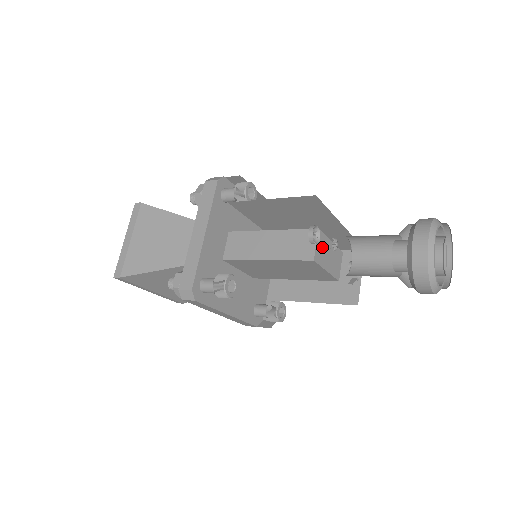
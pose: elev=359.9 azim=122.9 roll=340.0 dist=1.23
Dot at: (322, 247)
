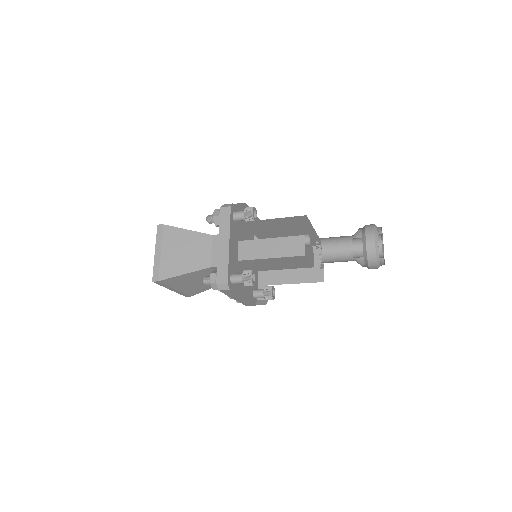
Dot at: (307, 246)
